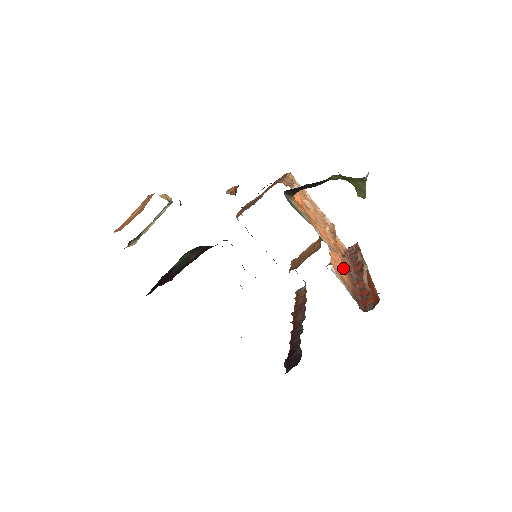
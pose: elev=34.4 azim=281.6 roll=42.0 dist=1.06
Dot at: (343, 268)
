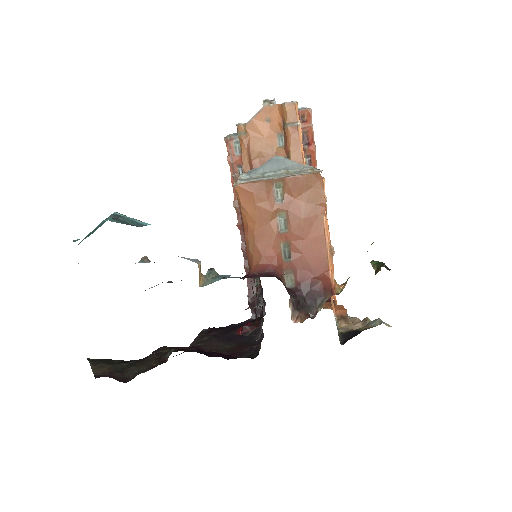
Dot at: occluded
